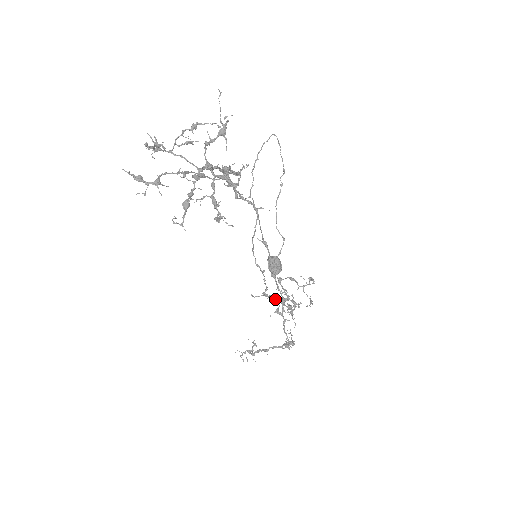
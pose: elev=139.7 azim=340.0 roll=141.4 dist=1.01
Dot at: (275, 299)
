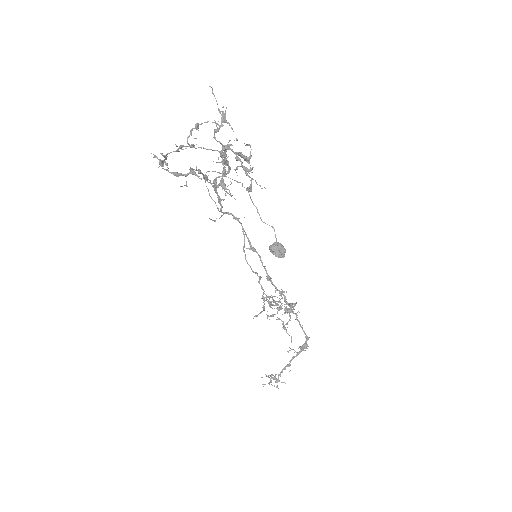
Dot at: (269, 316)
